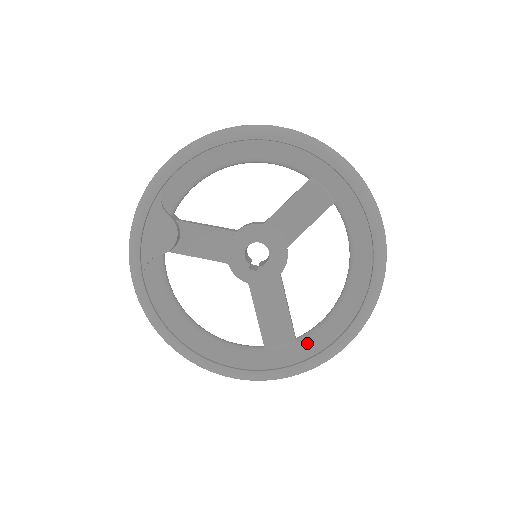
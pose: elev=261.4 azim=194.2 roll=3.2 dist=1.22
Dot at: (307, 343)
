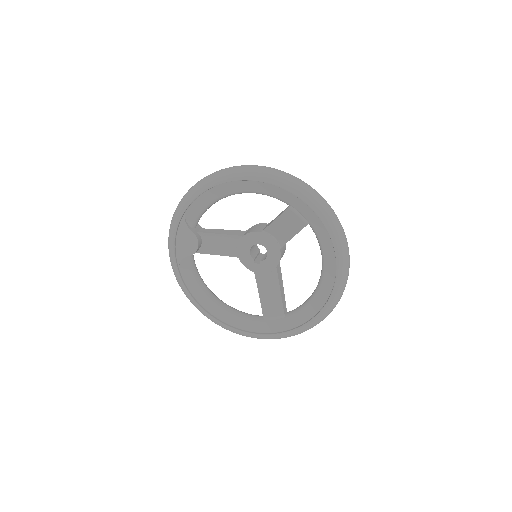
Dot at: (292, 318)
